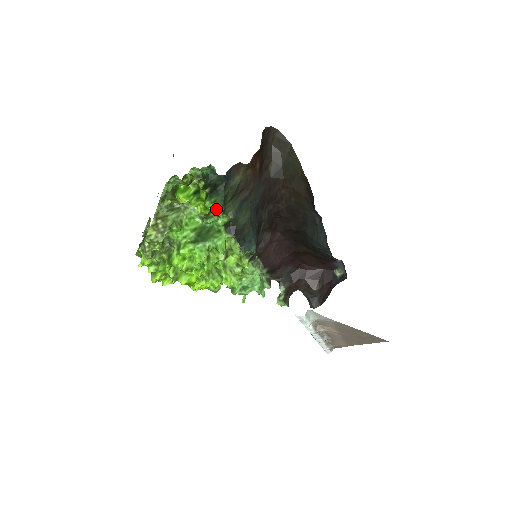
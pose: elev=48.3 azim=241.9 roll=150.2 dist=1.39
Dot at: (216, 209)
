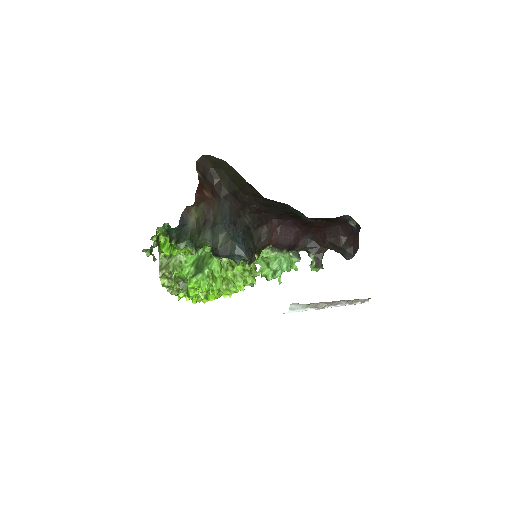
Dot at: (189, 251)
